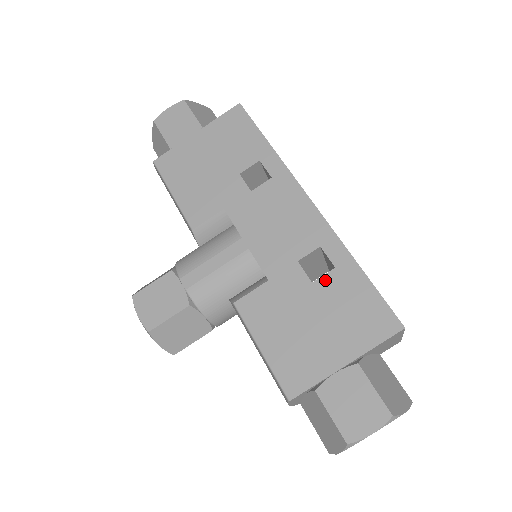
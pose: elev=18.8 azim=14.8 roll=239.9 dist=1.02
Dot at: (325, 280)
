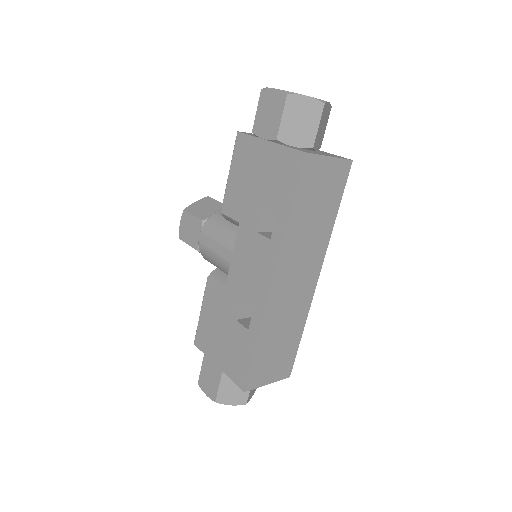
Dot at: (240, 327)
